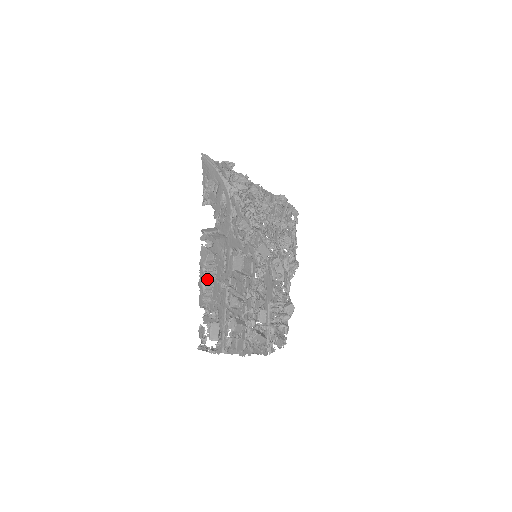
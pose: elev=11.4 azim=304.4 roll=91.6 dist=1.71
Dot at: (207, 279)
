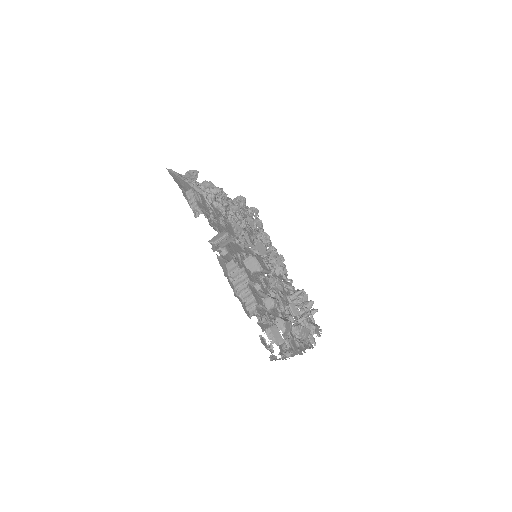
Dot at: (239, 287)
